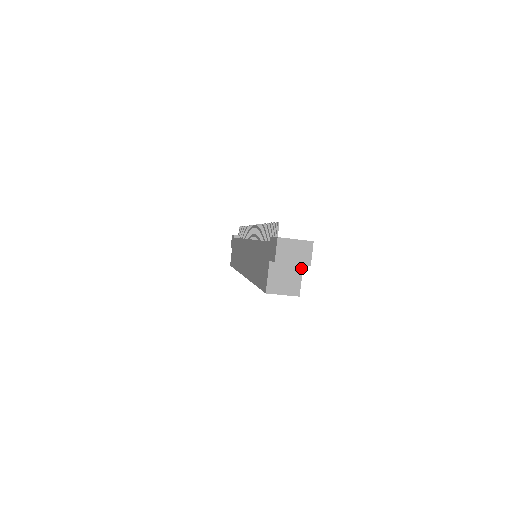
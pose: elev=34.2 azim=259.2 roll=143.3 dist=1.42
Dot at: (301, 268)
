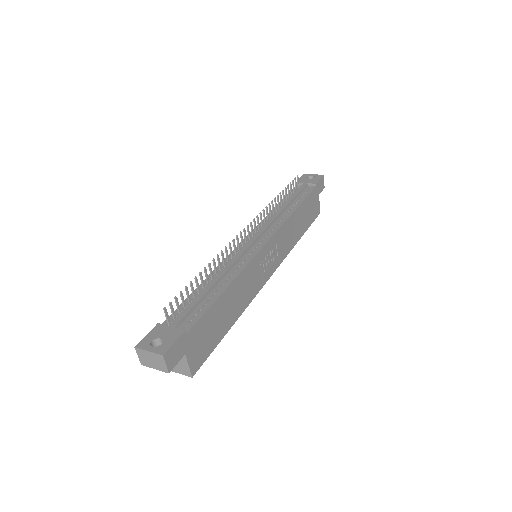
Dot at: (185, 357)
